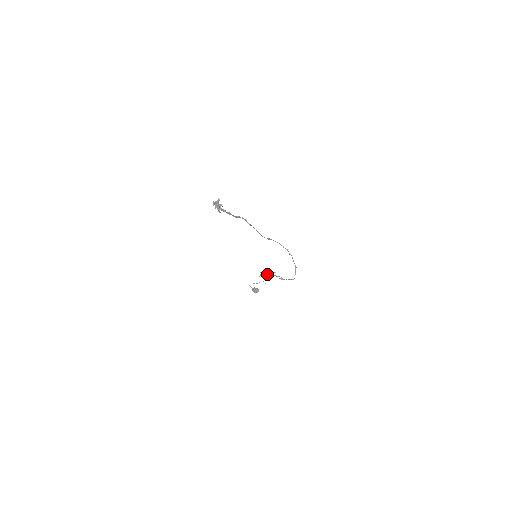
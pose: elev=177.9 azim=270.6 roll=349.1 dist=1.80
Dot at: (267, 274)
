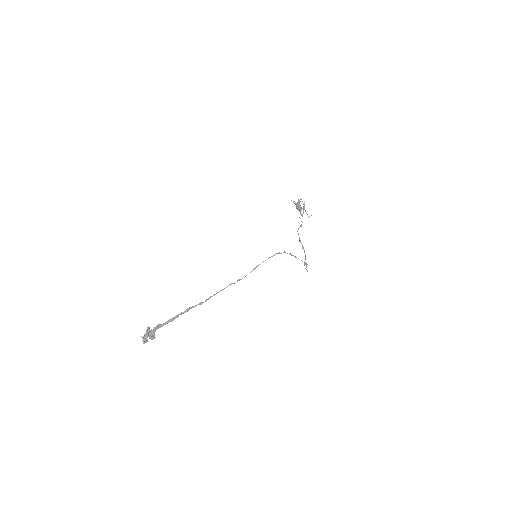
Dot at: (303, 206)
